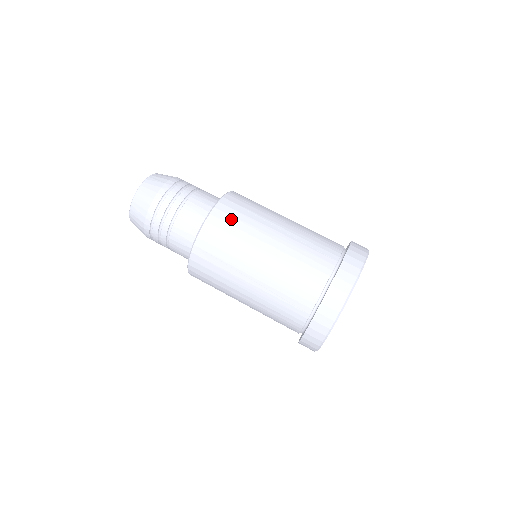
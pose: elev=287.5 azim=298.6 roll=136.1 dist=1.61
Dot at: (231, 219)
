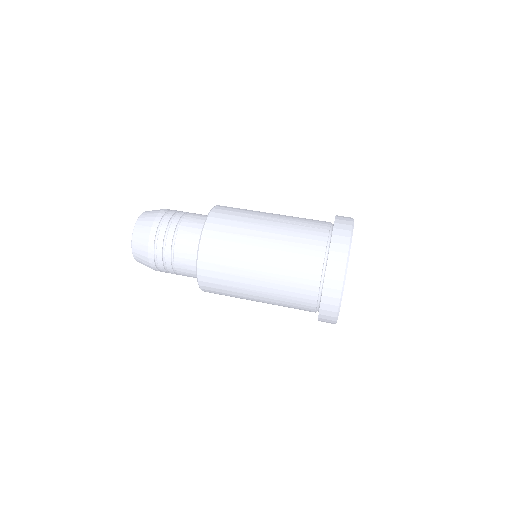
Dot at: occluded
